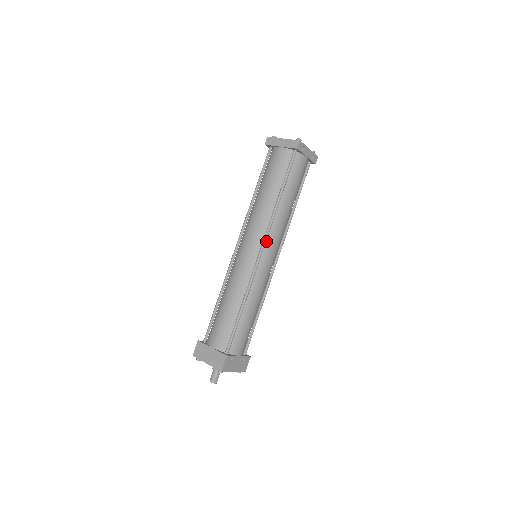
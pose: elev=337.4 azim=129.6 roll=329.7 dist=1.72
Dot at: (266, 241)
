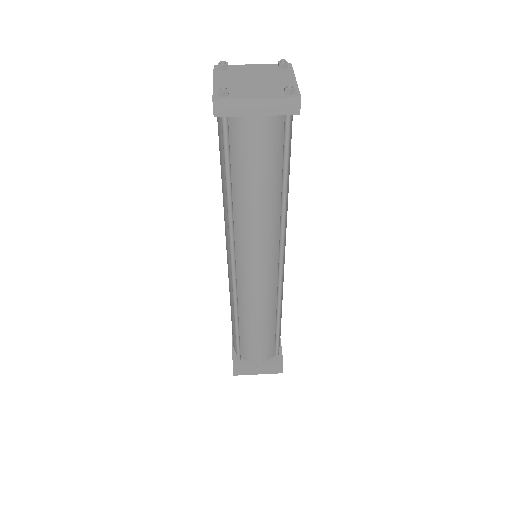
Dot at: (280, 250)
